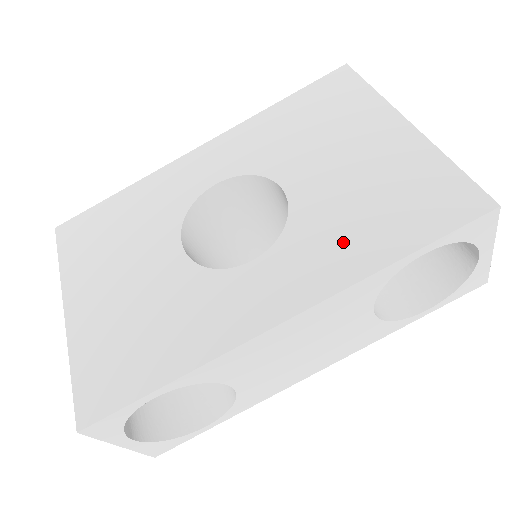
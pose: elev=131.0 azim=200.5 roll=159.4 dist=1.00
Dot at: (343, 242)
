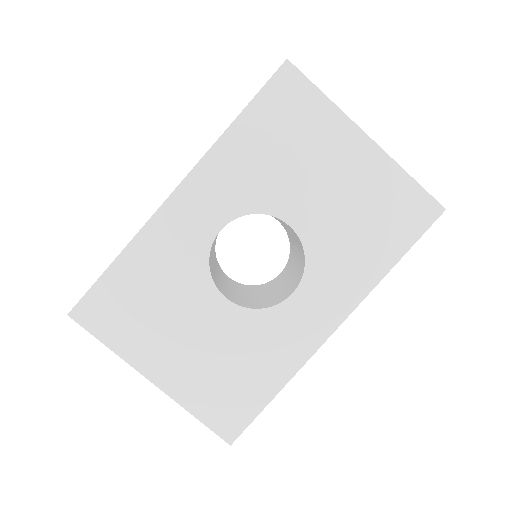
Dot at: (354, 261)
